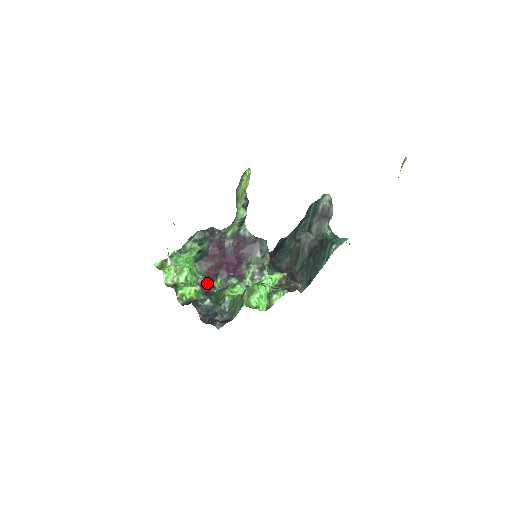
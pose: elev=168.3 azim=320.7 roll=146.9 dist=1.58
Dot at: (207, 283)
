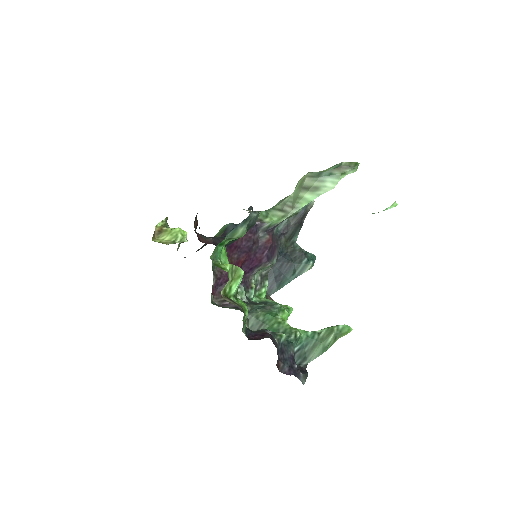
Dot at: (216, 287)
